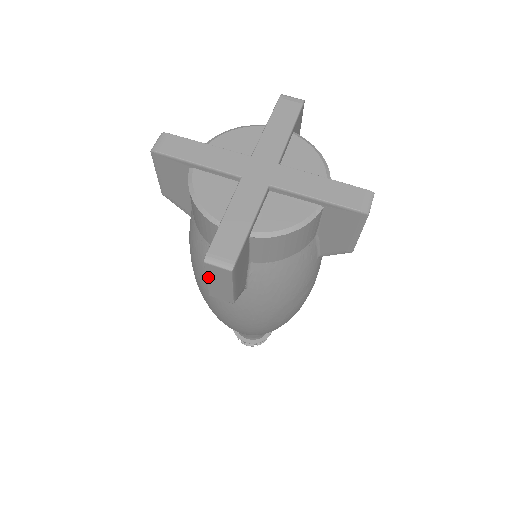
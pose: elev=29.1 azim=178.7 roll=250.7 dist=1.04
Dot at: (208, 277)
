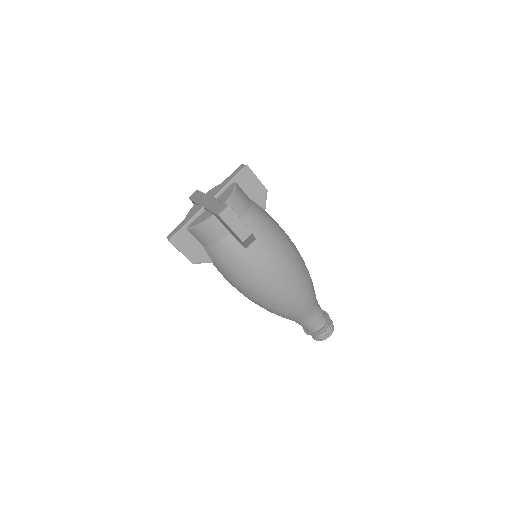
Dot at: occluded
